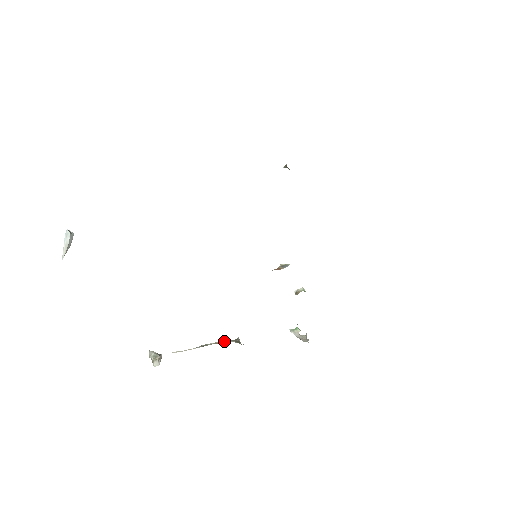
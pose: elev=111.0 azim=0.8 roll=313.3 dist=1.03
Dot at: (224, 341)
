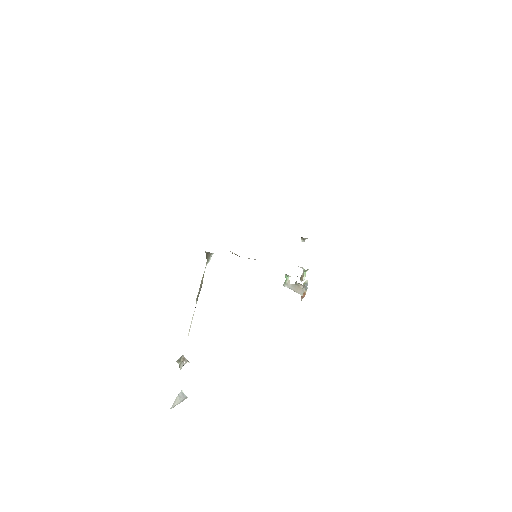
Dot at: (204, 272)
